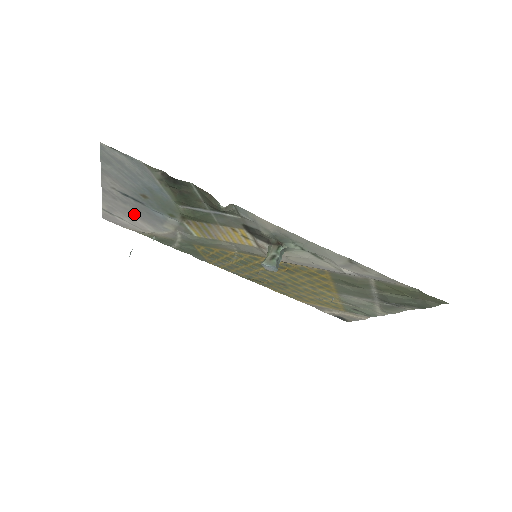
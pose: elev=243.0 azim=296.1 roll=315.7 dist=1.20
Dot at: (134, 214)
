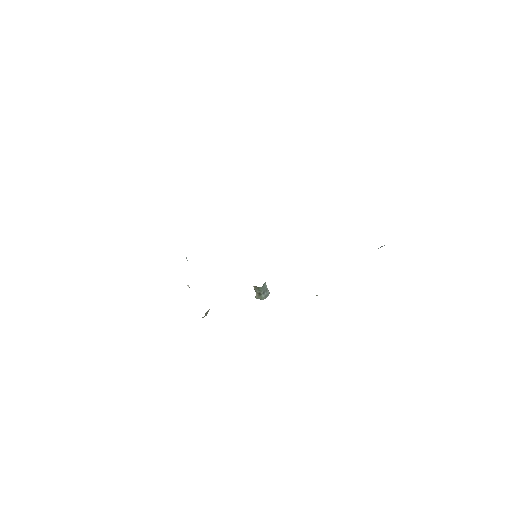
Dot at: occluded
